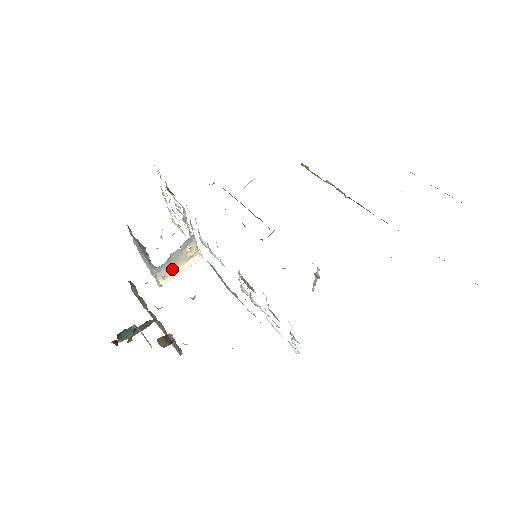
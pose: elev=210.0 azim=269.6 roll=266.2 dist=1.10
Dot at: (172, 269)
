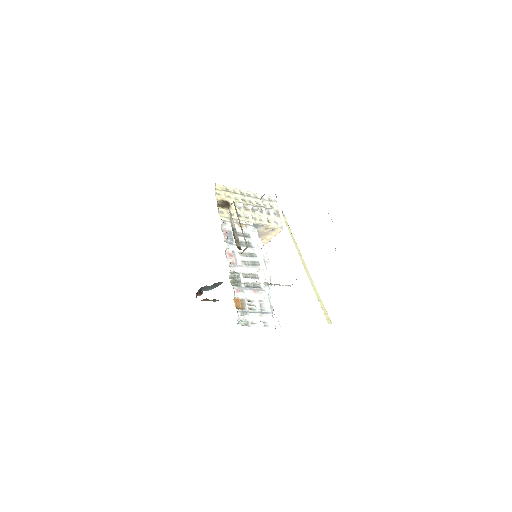
Dot at: (262, 238)
